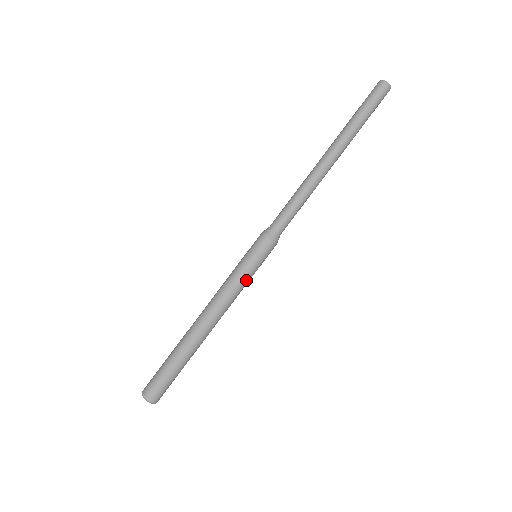
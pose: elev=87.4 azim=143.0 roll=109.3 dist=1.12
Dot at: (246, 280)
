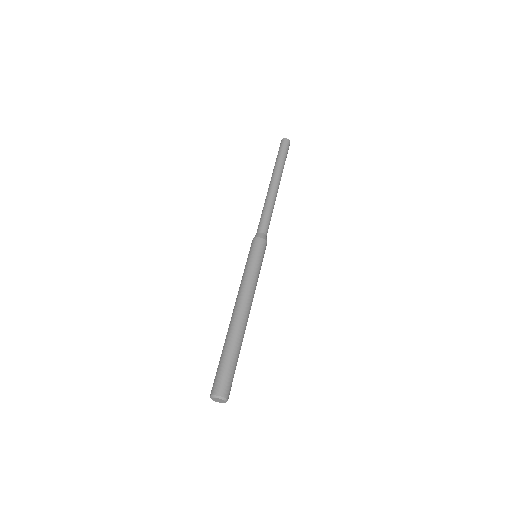
Dot at: (258, 272)
